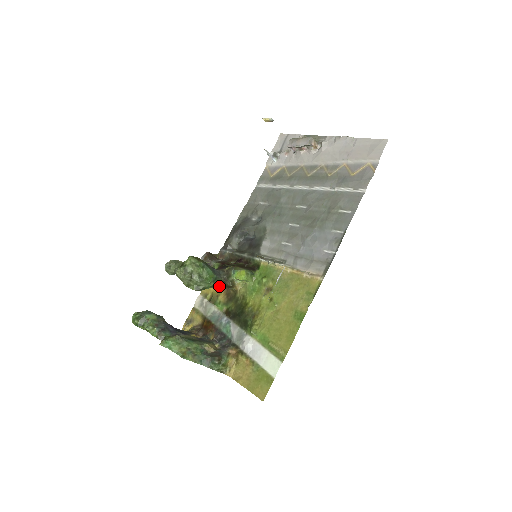
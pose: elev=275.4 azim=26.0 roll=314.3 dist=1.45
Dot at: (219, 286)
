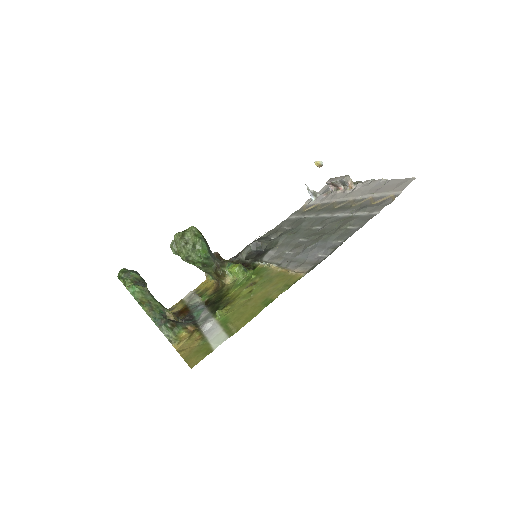
Dot at: (210, 271)
